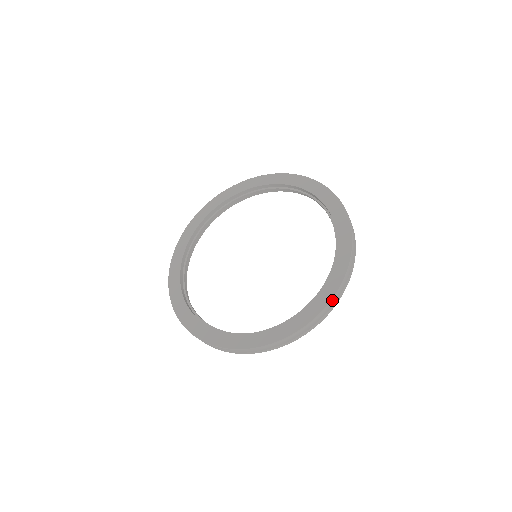
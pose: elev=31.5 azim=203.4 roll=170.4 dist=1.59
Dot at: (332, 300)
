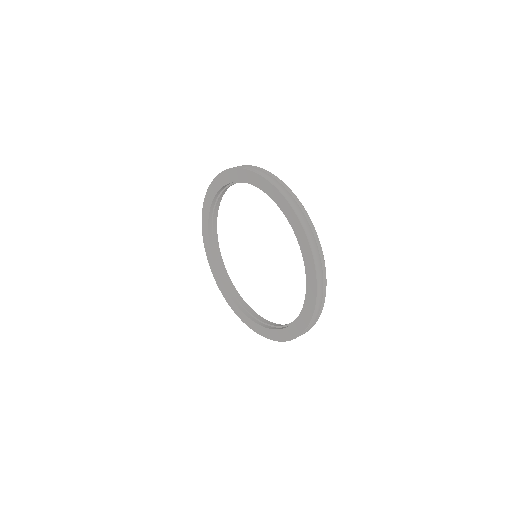
Dot at: (311, 321)
